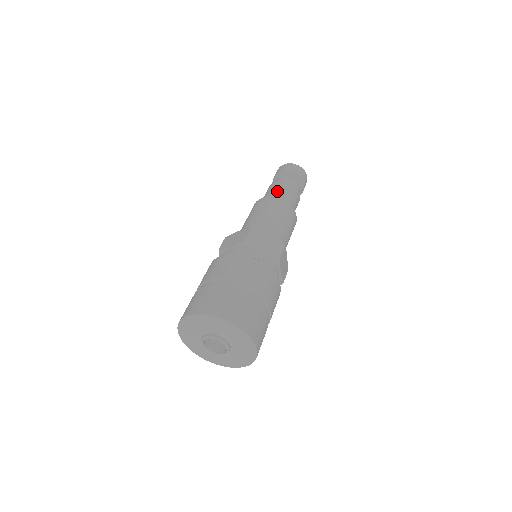
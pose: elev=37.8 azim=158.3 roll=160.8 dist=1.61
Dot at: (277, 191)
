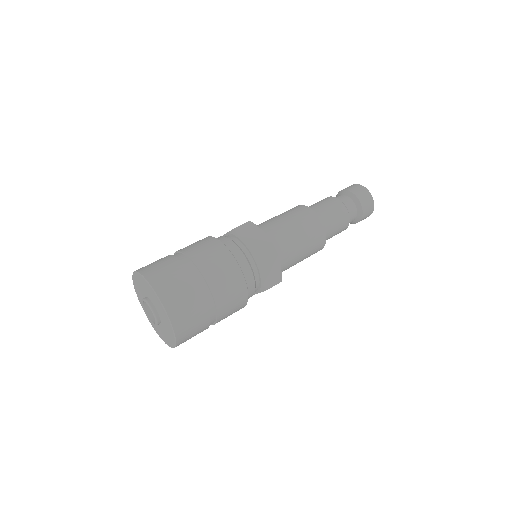
Dot at: (332, 216)
